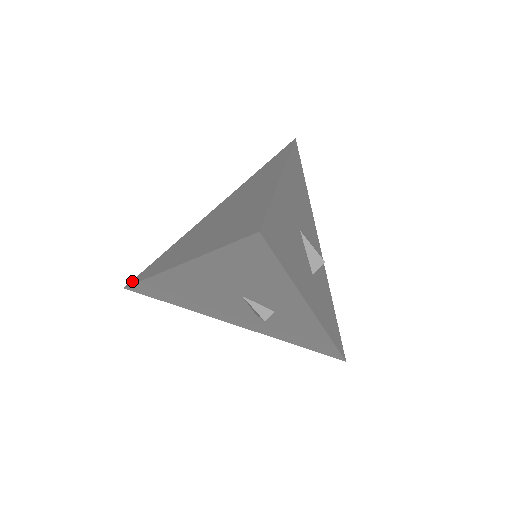
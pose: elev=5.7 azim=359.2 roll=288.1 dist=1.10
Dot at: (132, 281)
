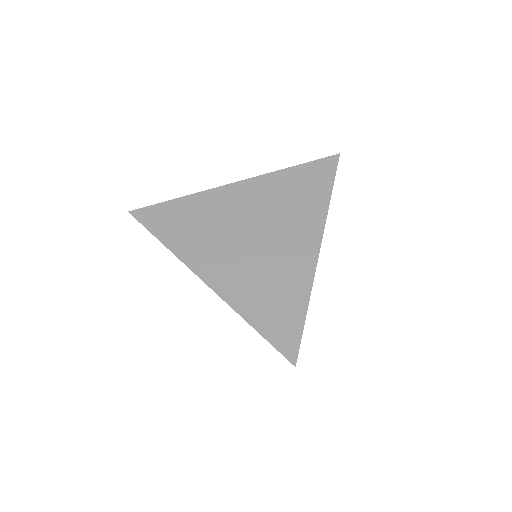
Dot at: (140, 214)
